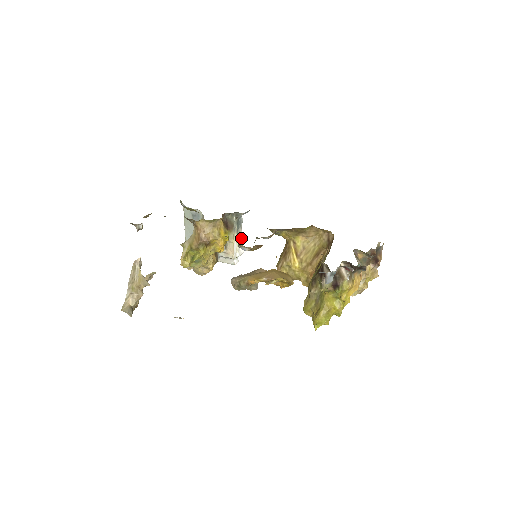
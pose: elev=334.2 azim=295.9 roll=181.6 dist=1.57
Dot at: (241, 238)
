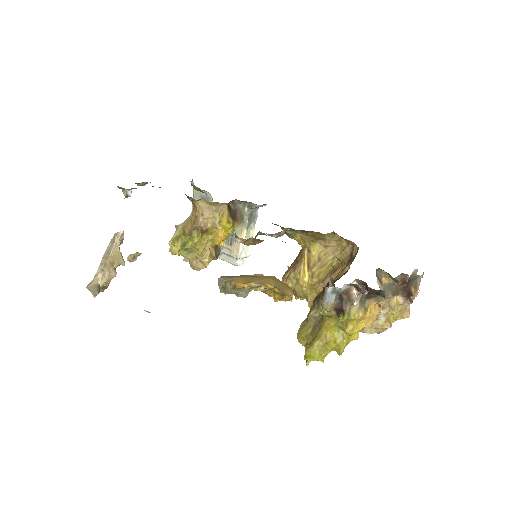
Dot at: (252, 236)
